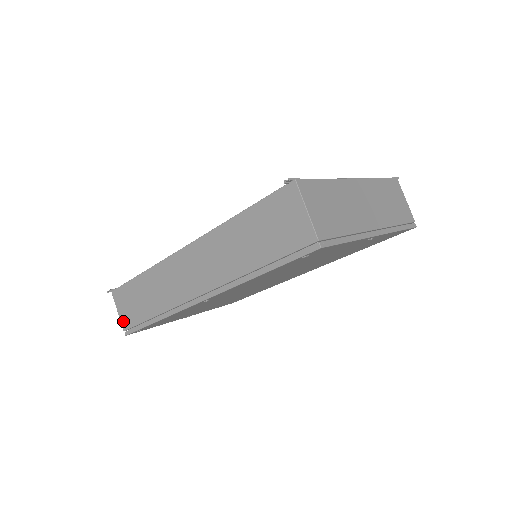
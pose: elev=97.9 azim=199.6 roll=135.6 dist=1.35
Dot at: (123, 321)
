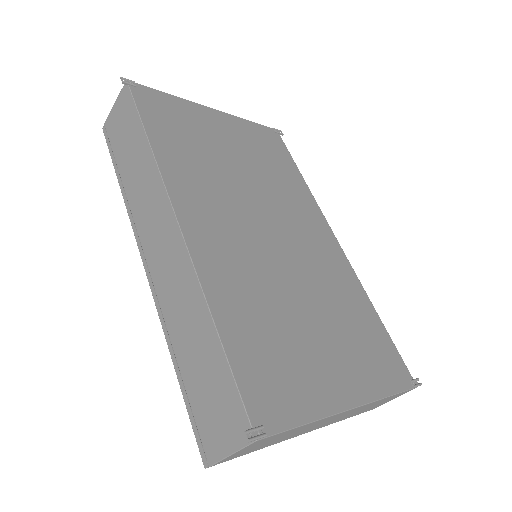
Dot at: (110, 119)
